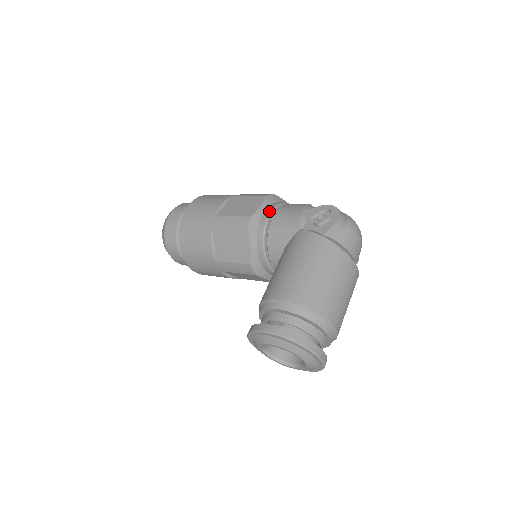
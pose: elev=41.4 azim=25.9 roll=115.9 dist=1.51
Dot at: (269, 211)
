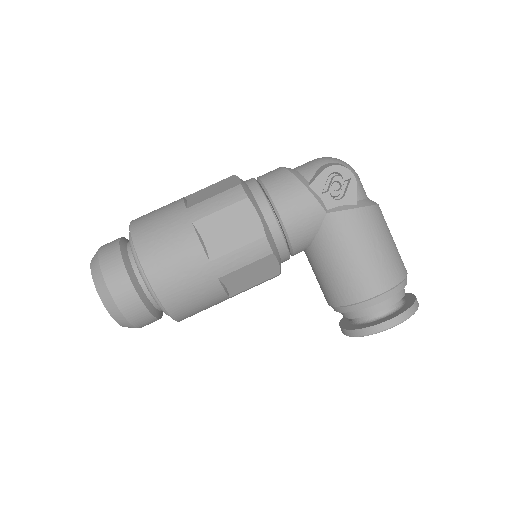
Dot at: (270, 213)
